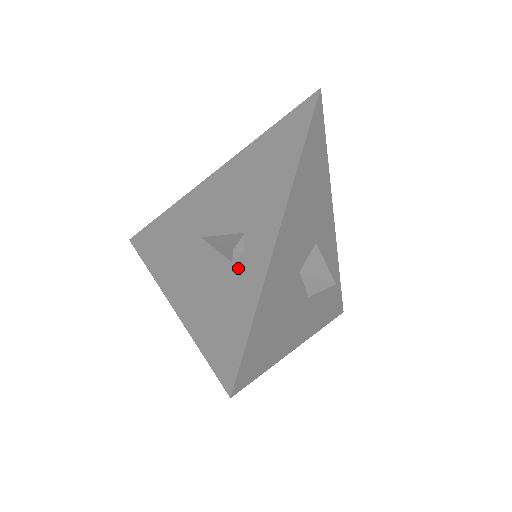
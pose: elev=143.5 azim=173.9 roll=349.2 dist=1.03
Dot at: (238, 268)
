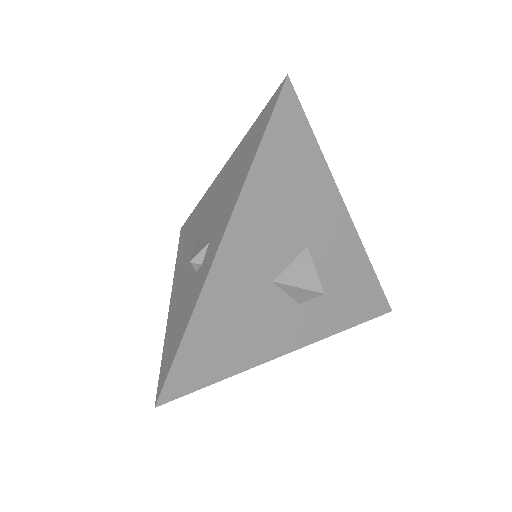
Dot at: (195, 279)
